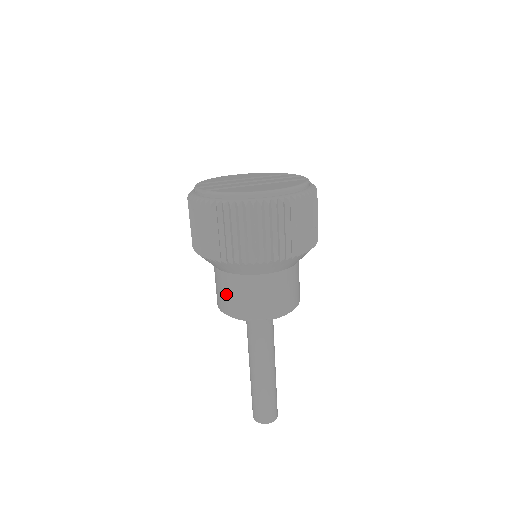
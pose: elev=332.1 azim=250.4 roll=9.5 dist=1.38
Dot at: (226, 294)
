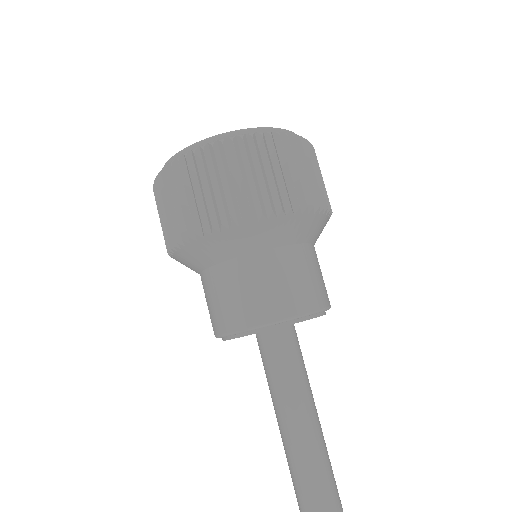
Dot at: (214, 302)
